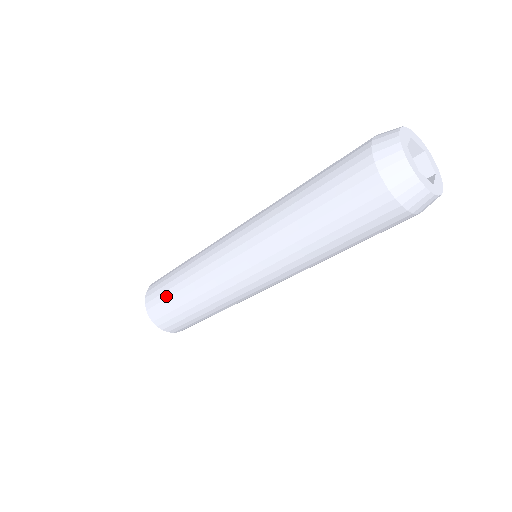
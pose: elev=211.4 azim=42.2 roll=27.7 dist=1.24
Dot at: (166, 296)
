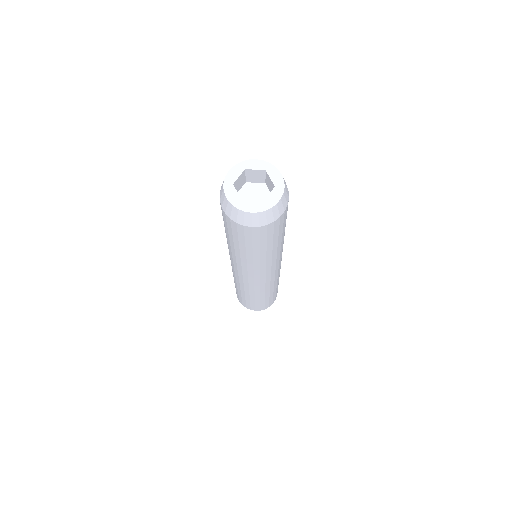
Dot at: (253, 304)
